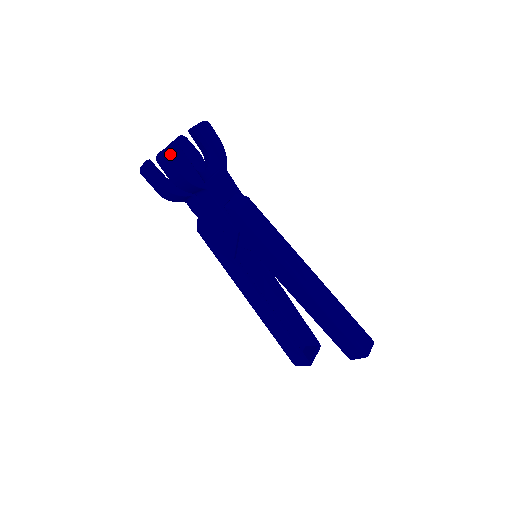
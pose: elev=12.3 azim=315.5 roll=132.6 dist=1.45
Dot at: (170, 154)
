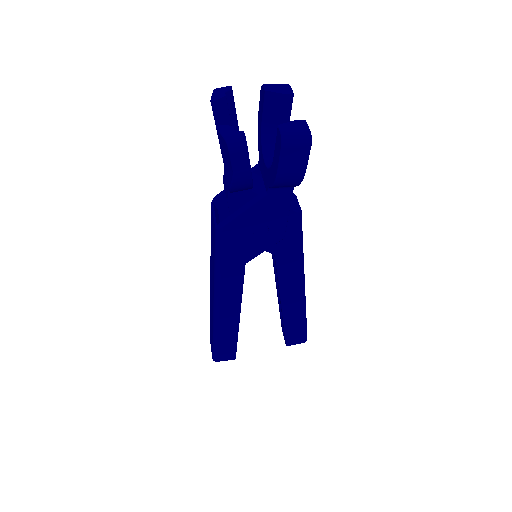
Dot at: (311, 142)
